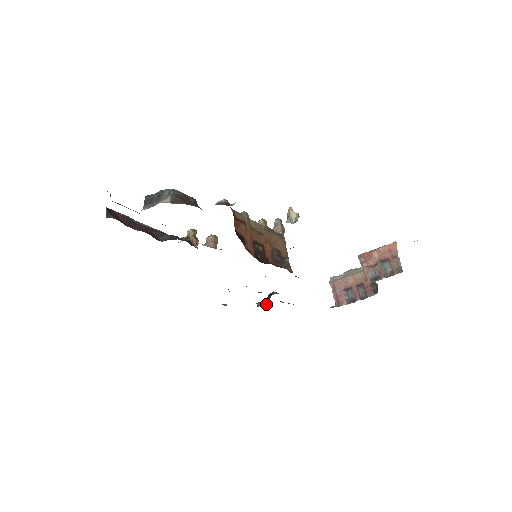
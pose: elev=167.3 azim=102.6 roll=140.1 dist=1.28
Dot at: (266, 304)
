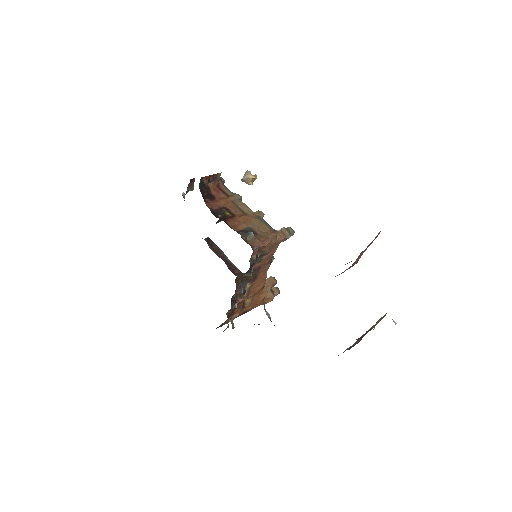
Dot at: occluded
